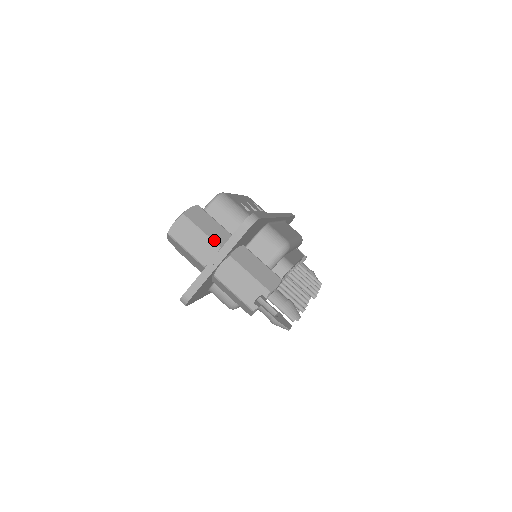
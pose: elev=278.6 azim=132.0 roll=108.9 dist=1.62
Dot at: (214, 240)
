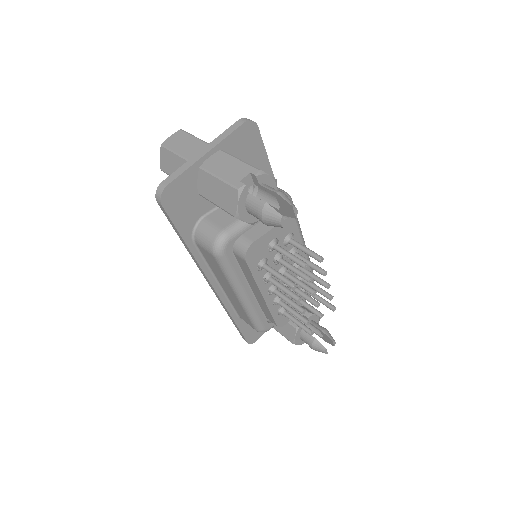
Dot at: (207, 143)
